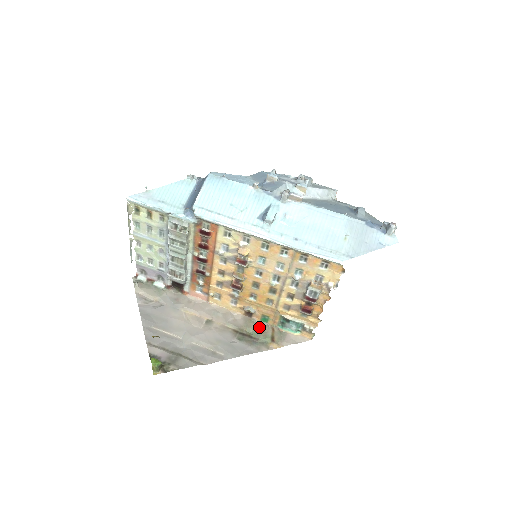
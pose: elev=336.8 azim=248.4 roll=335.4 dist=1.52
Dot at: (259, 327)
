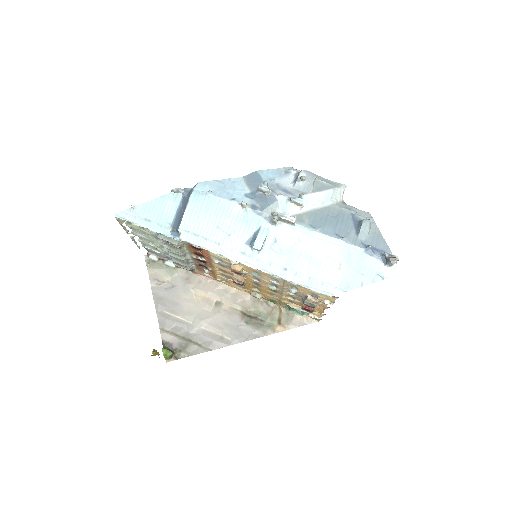
Dot at: (267, 308)
